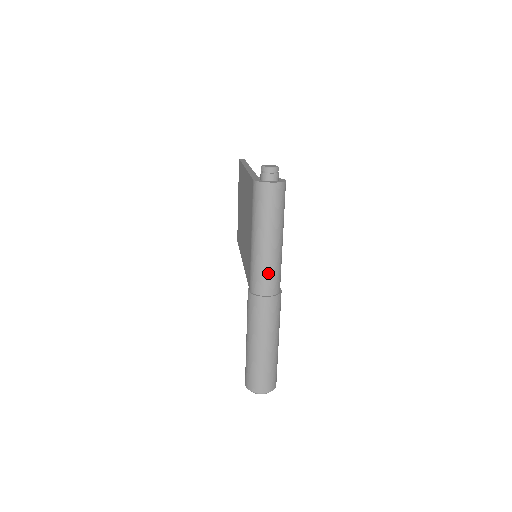
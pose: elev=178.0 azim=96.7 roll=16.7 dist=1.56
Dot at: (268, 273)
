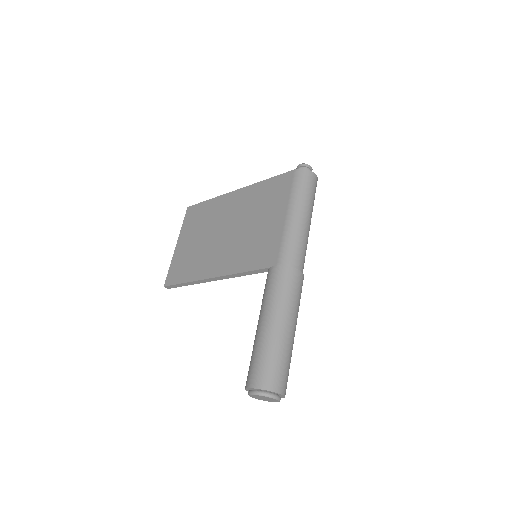
Dot at: (303, 248)
